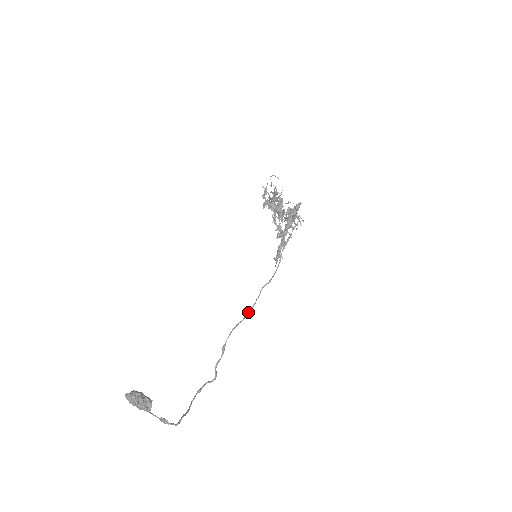
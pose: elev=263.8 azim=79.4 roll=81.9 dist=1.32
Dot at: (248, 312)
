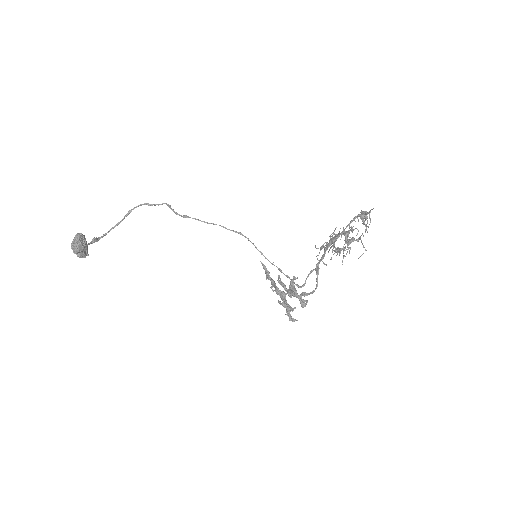
Dot at: occluded
